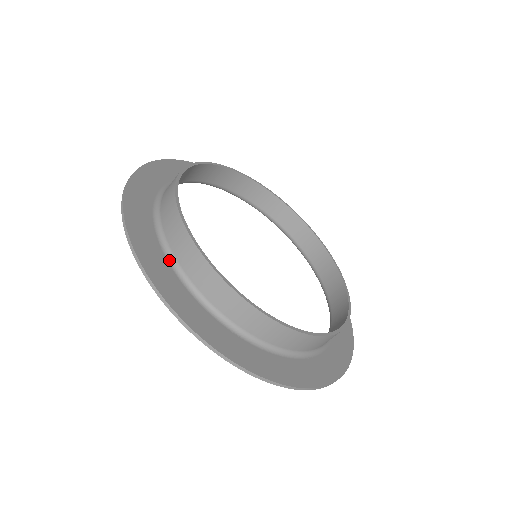
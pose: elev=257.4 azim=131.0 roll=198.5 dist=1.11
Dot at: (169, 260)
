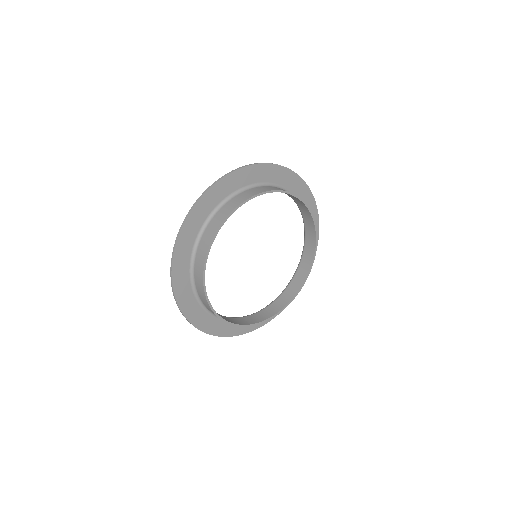
Dot at: (199, 233)
